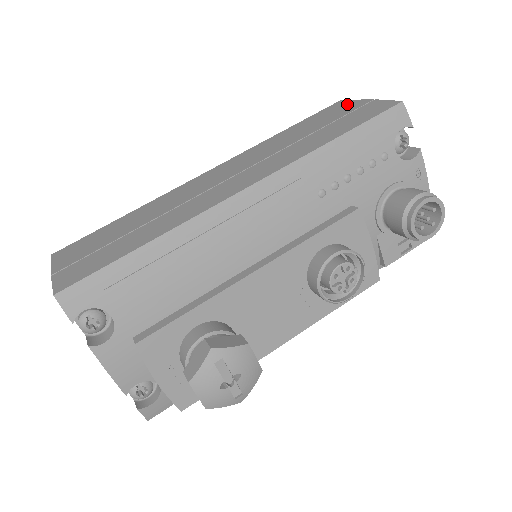
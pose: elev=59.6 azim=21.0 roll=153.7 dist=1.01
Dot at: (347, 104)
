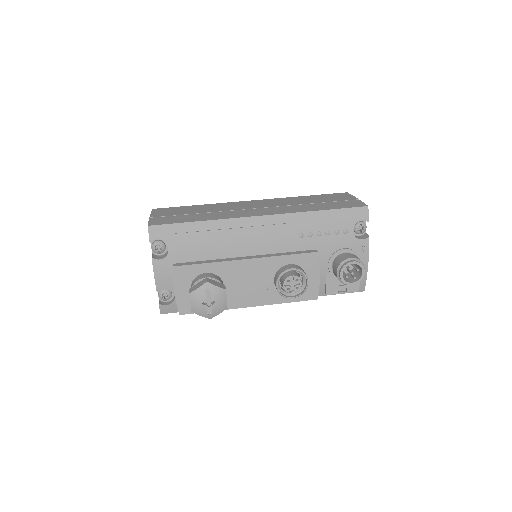
Dot at: (346, 196)
